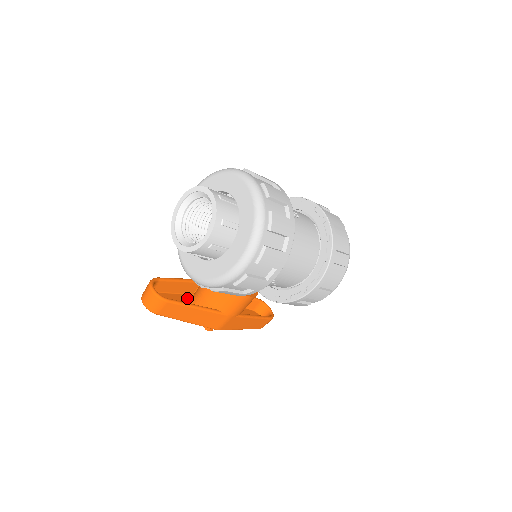
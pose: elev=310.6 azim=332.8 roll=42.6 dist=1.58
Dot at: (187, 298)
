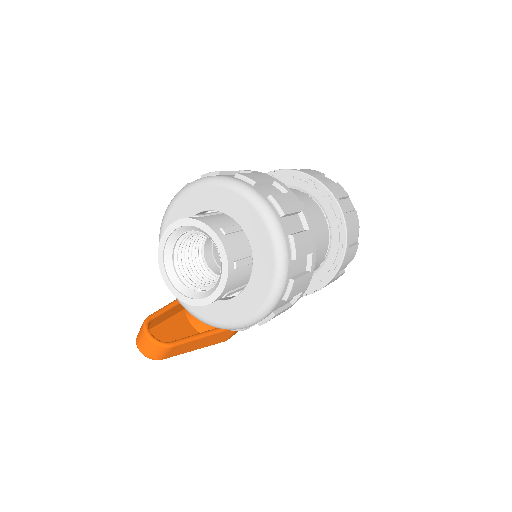
Dot at: (183, 317)
